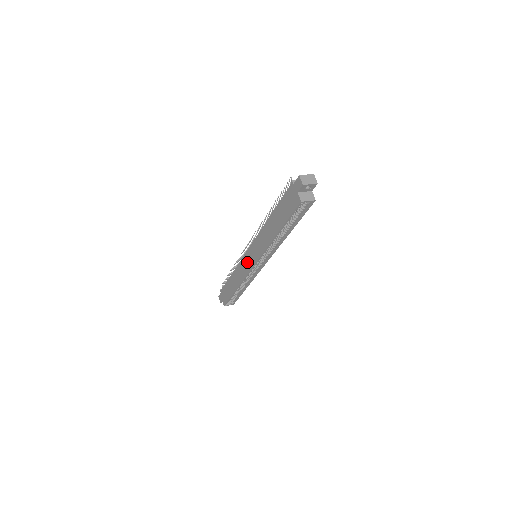
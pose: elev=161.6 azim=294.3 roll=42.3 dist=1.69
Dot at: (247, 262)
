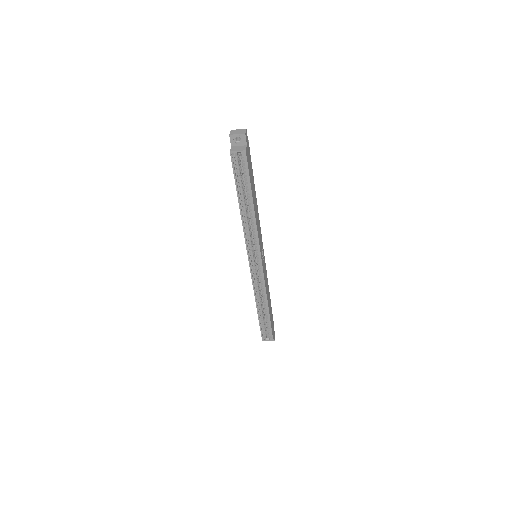
Dot at: occluded
